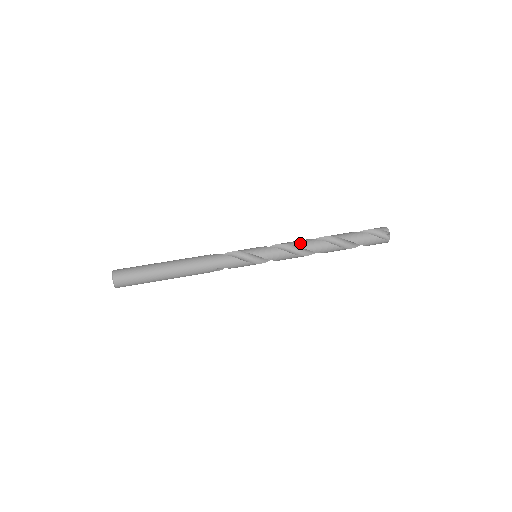
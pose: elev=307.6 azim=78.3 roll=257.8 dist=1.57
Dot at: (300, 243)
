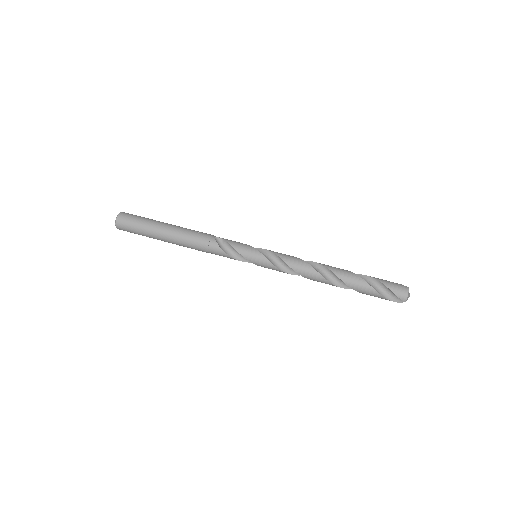
Dot at: (302, 272)
